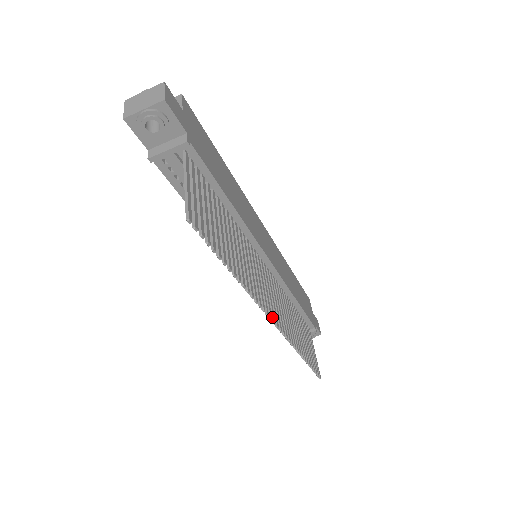
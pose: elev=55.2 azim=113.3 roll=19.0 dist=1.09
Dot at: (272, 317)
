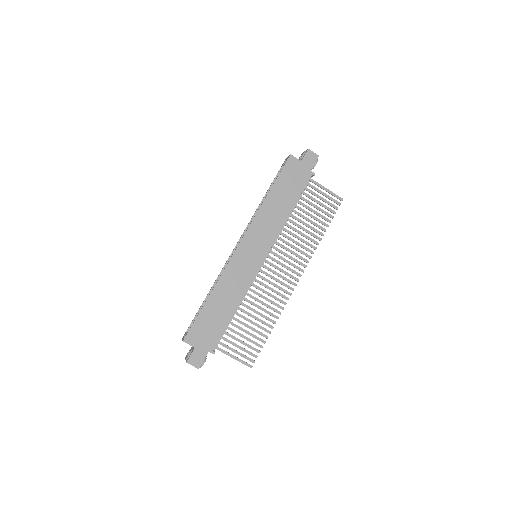
Dot at: (295, 280)
